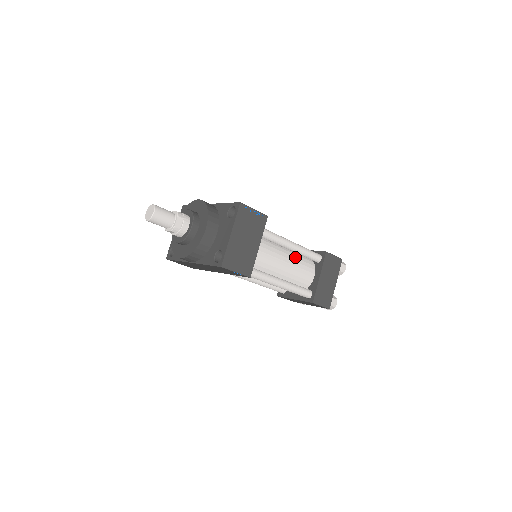
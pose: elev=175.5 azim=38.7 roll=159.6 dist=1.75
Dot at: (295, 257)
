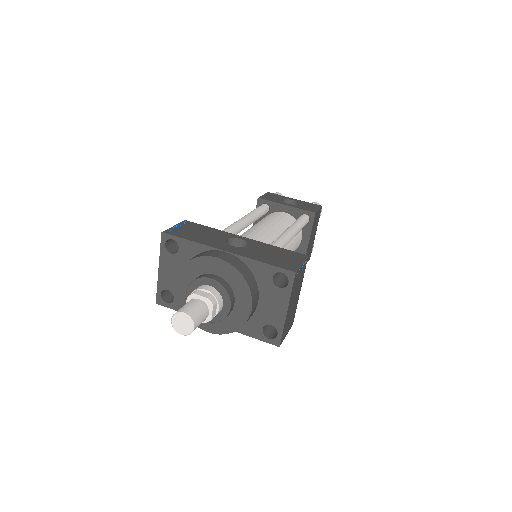
Dot at: occluded
